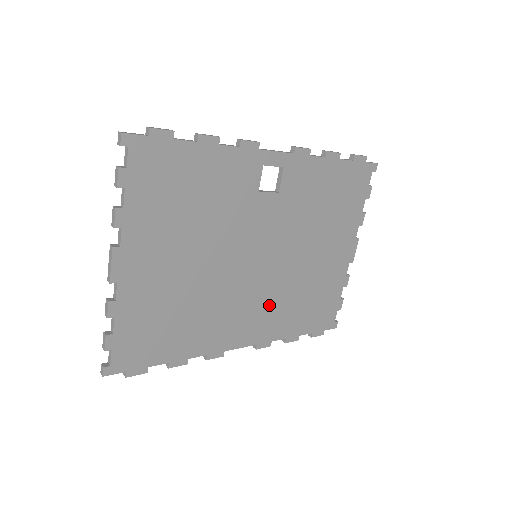
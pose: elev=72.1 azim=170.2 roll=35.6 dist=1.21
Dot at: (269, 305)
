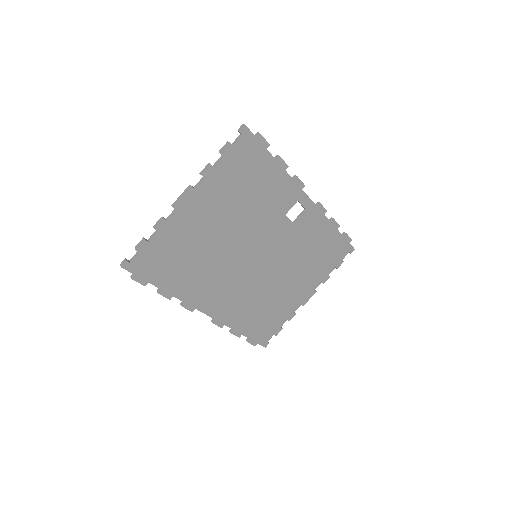
Dot at: (241, 296)
